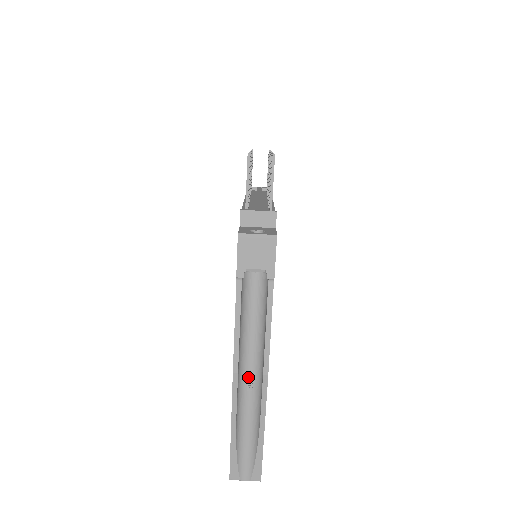
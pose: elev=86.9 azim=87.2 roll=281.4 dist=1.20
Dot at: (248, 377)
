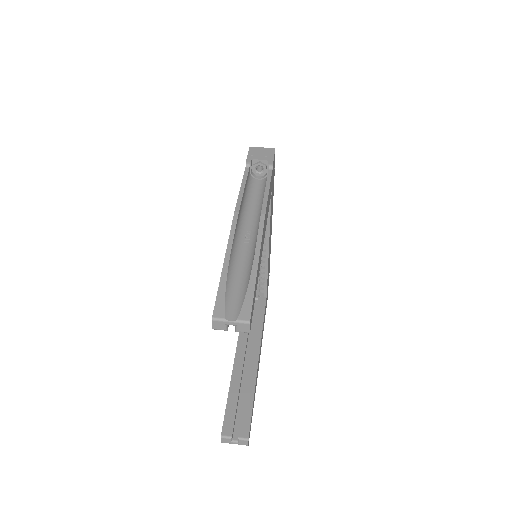
Dot at: (246, 234)
